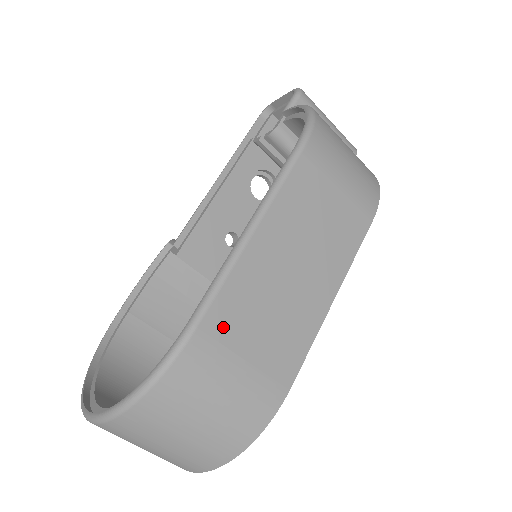
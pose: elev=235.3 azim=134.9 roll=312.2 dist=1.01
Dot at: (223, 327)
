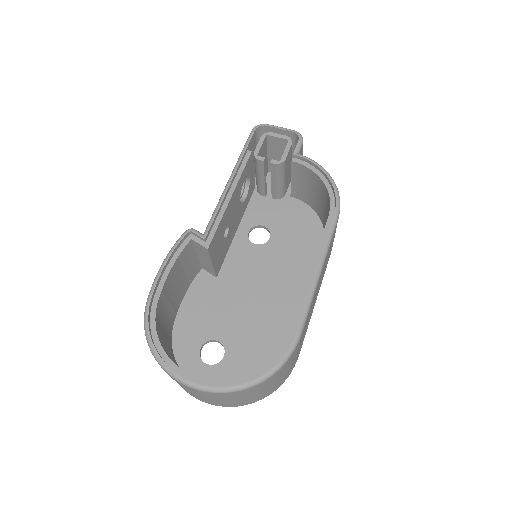
Dot at: (303, 332)
